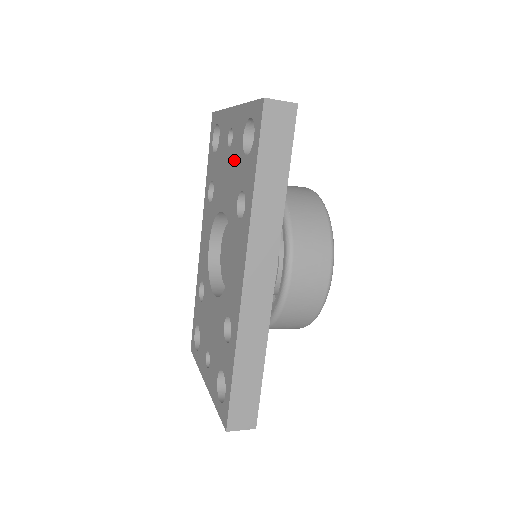
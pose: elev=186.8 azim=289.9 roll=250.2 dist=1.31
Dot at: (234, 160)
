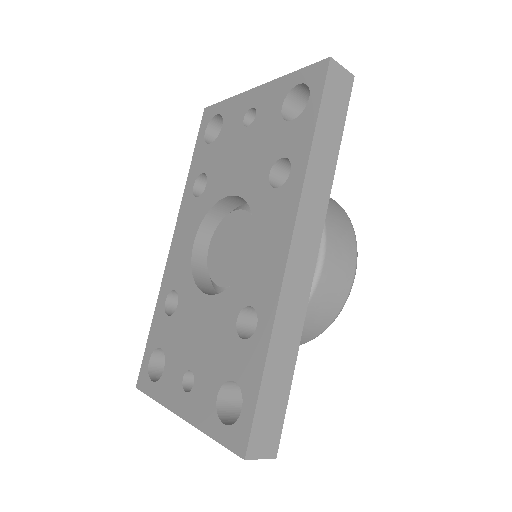
Dot at: (261, 134)
